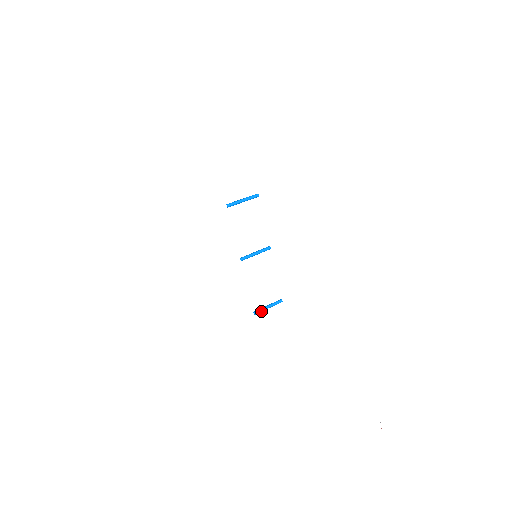
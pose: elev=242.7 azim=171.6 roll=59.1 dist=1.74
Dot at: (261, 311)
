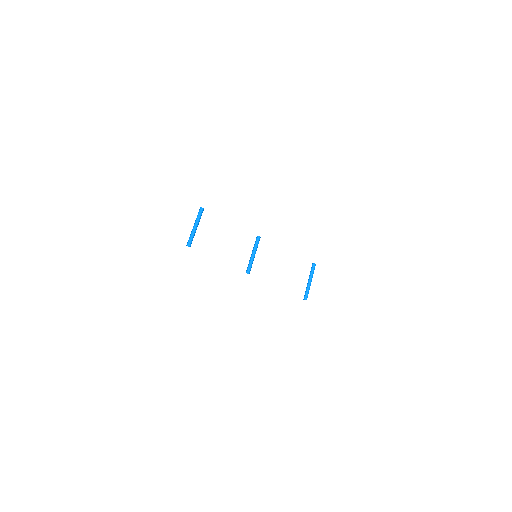
Dot at: (308, 291)
